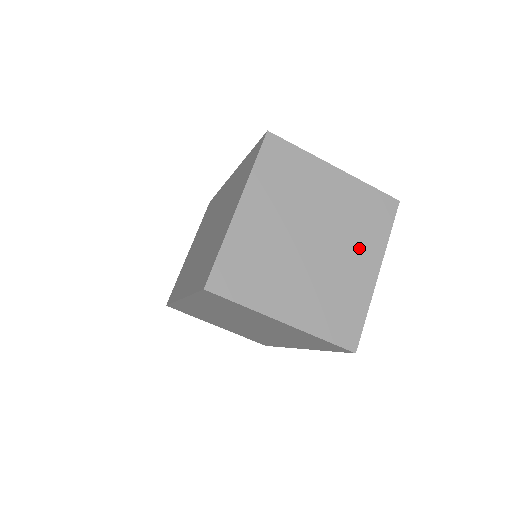
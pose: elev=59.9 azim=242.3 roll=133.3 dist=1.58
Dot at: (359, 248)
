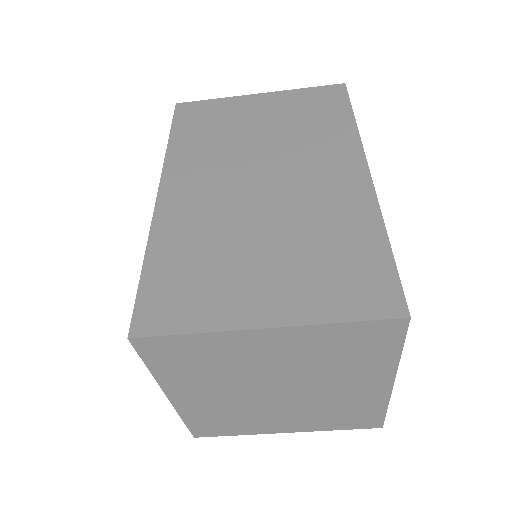
Dot at: (352, 377)
